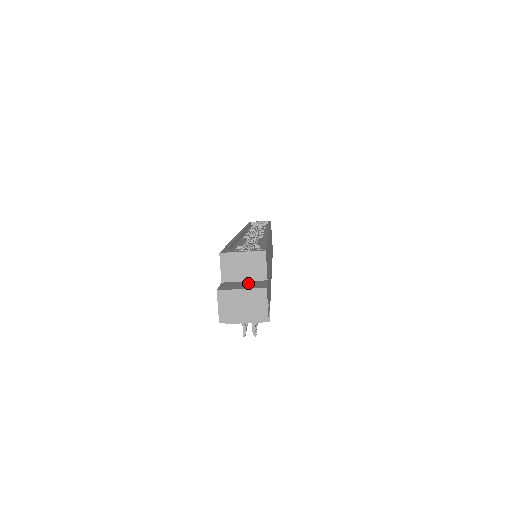
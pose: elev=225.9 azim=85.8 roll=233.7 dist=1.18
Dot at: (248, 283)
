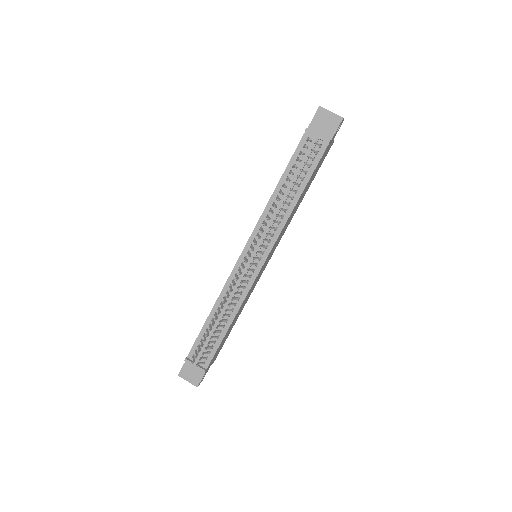
Dot at: occluded
